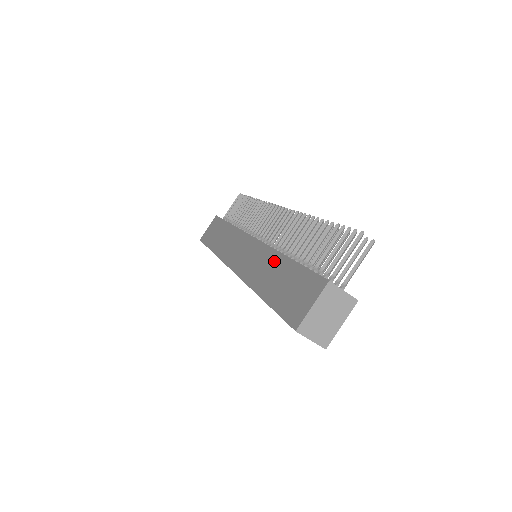
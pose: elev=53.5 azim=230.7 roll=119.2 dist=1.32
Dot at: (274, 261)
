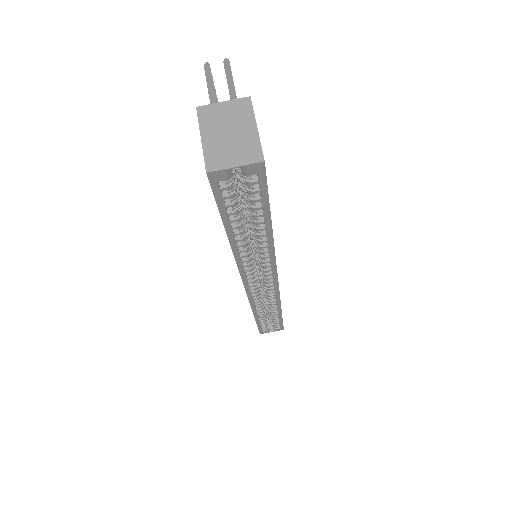
Dot at: occluded
